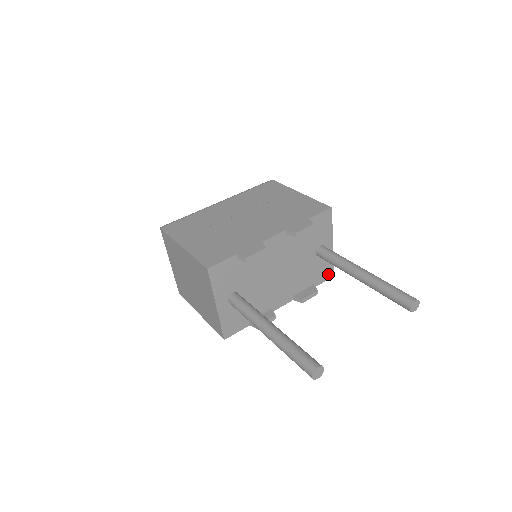
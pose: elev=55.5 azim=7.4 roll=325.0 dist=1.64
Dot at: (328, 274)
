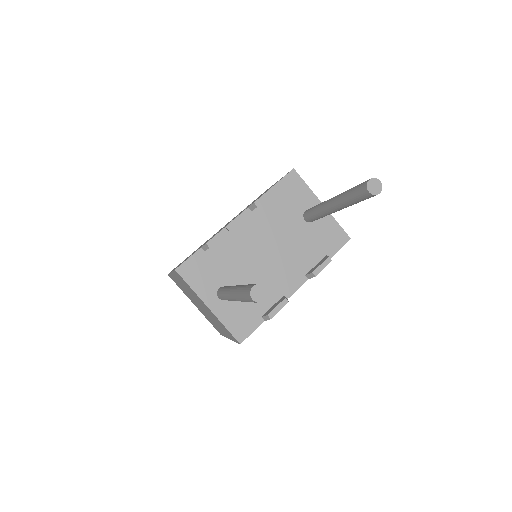
Dot at: (340, 239)
